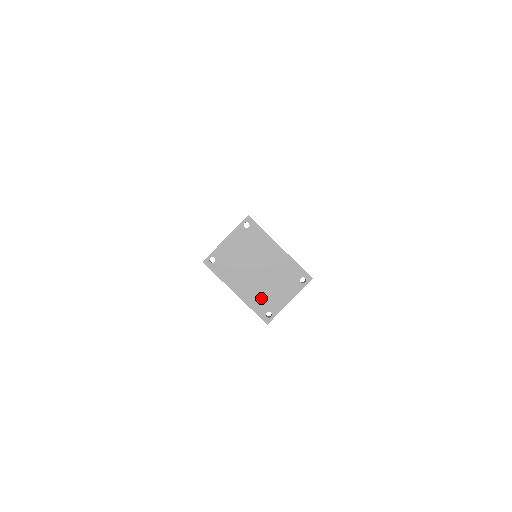
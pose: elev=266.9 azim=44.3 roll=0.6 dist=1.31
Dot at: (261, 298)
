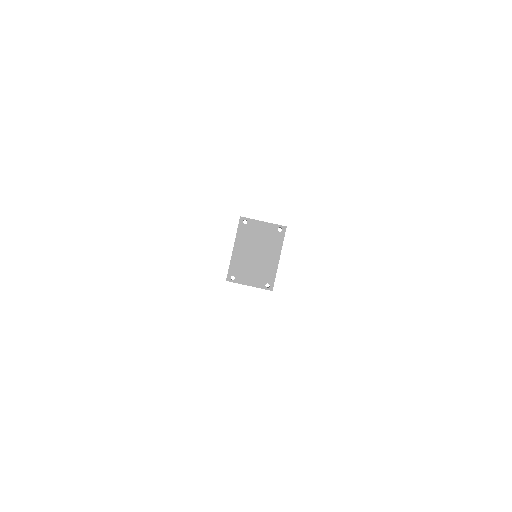
Dot at: (240, 266)
